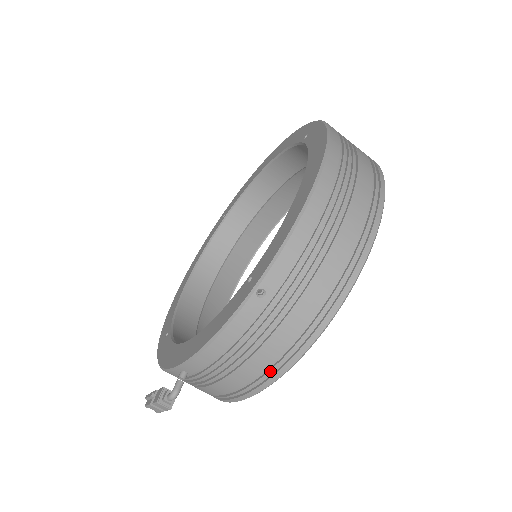
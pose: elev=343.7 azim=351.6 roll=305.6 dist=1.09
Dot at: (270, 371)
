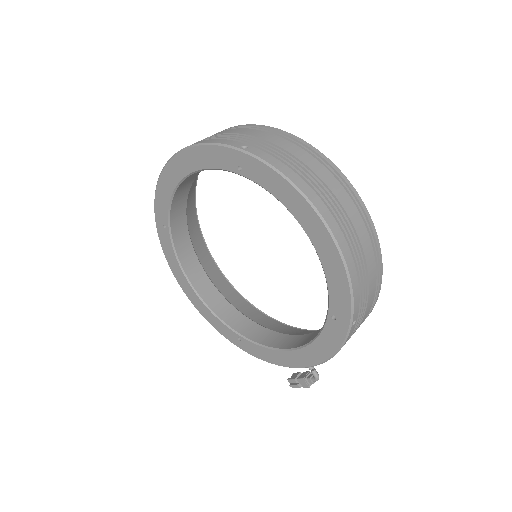
Dot at: occluded
